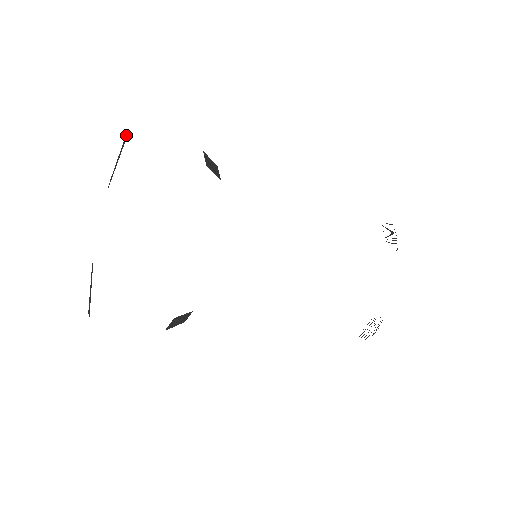
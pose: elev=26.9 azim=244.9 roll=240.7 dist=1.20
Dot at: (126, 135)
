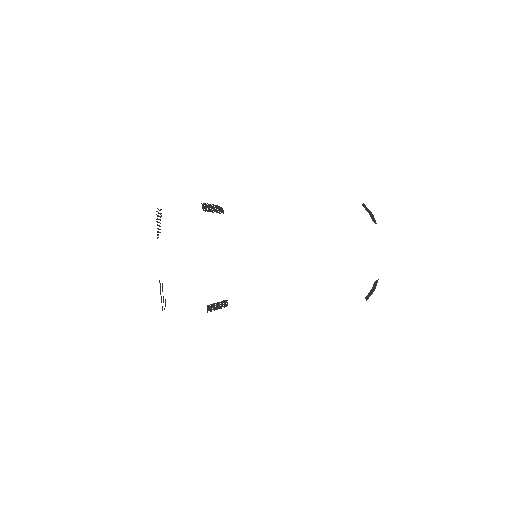
Dot at: occluded
